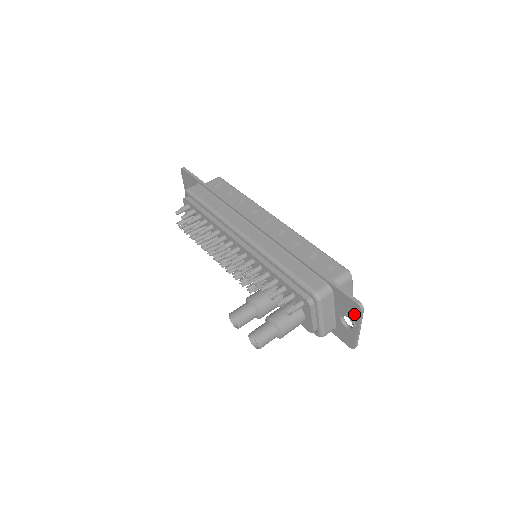
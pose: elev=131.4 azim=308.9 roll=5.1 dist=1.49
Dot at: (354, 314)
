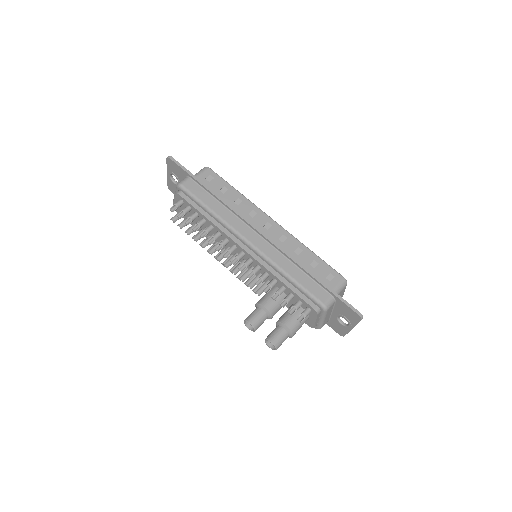
Dot at: (353, 319)
